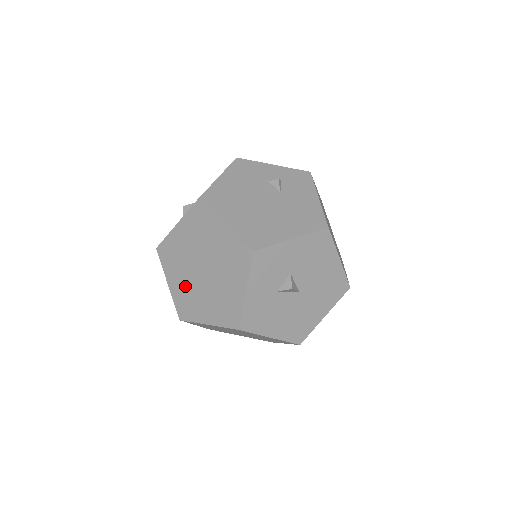
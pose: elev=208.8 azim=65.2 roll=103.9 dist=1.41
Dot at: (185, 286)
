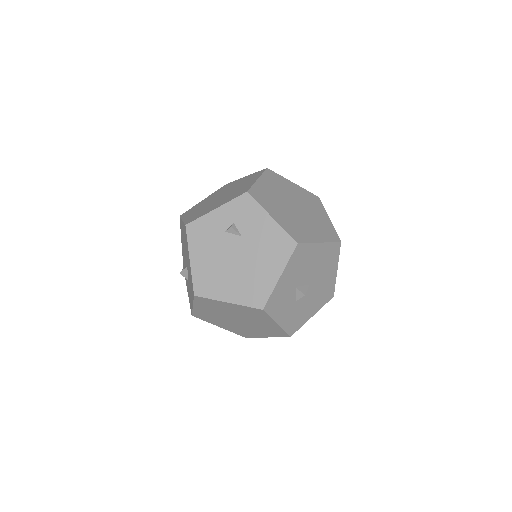
Dot at: (232, 327)
